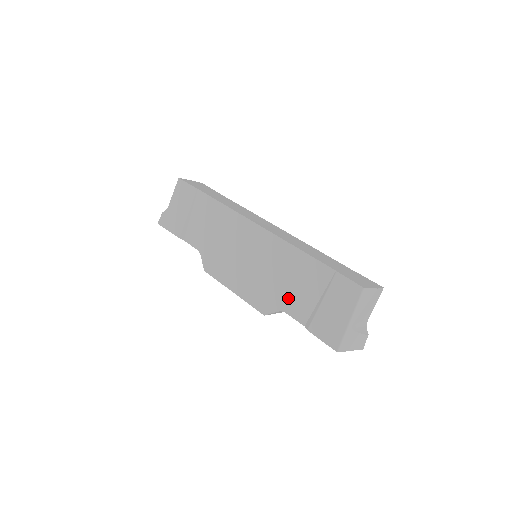
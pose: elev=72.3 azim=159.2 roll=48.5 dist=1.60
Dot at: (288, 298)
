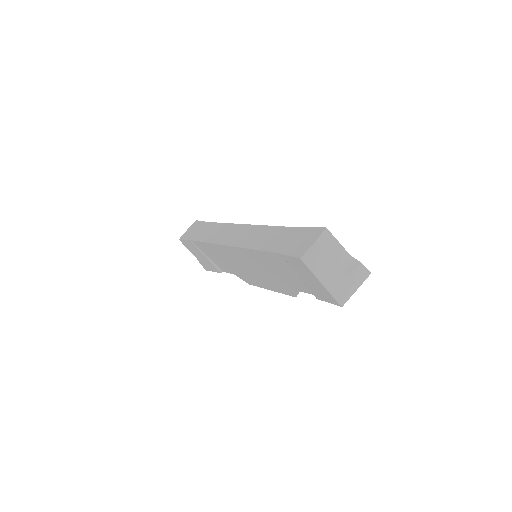
Dot at: (289, 282)
